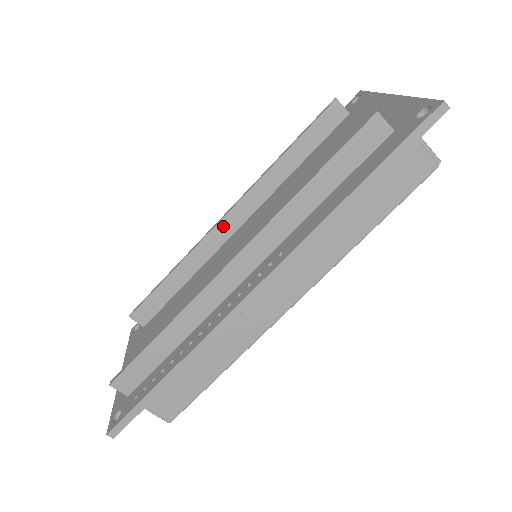
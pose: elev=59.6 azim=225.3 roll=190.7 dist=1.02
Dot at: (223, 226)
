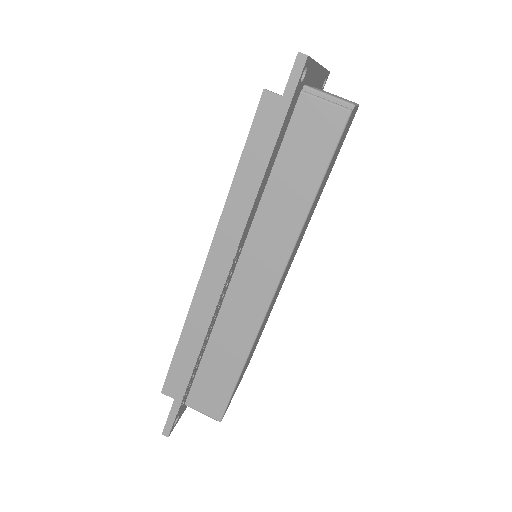
Dot at: occluded
